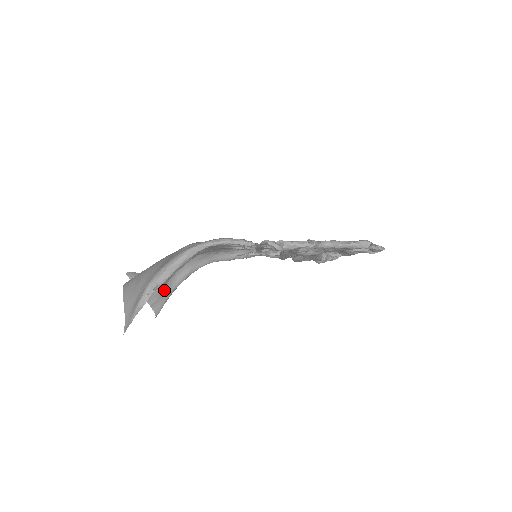
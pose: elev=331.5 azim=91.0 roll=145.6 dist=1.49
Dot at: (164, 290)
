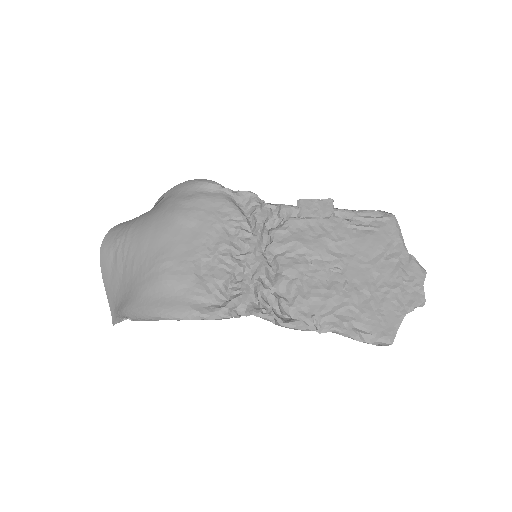
Dot at: occluded
